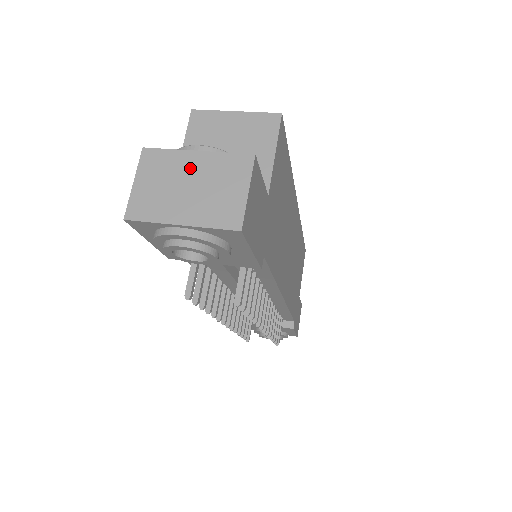
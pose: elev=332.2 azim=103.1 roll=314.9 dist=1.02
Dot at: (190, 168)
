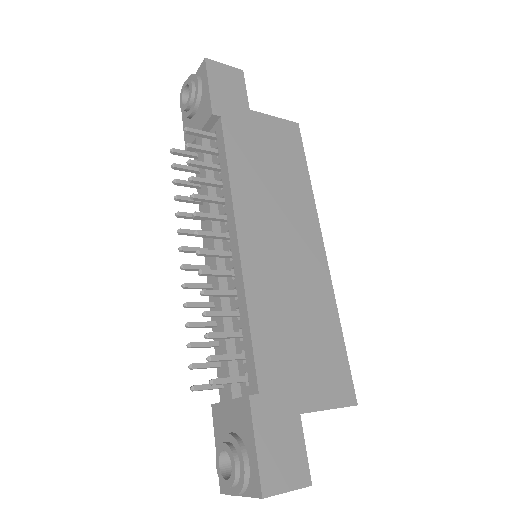
Dot at: occluded
